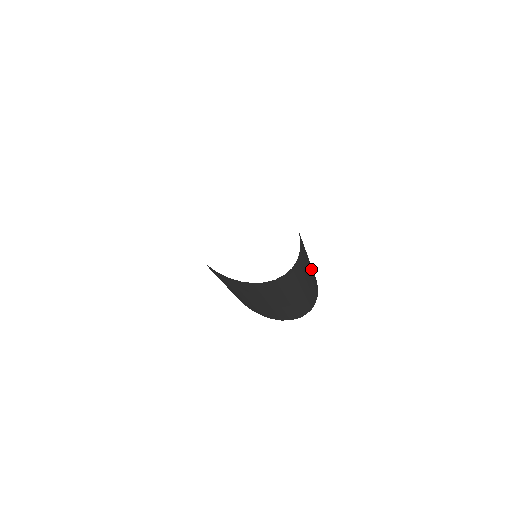
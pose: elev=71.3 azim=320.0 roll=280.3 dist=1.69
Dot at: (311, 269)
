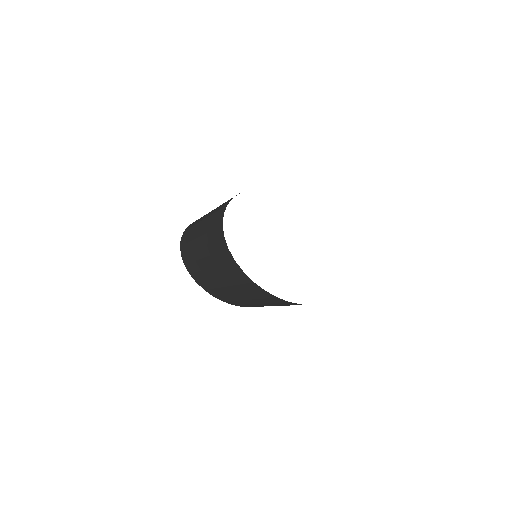
Dot at: occluded
